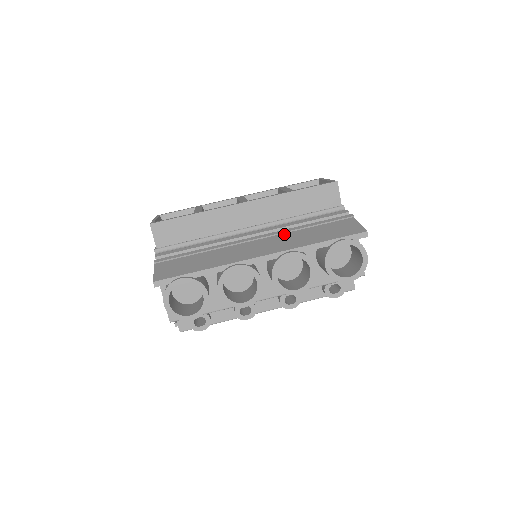
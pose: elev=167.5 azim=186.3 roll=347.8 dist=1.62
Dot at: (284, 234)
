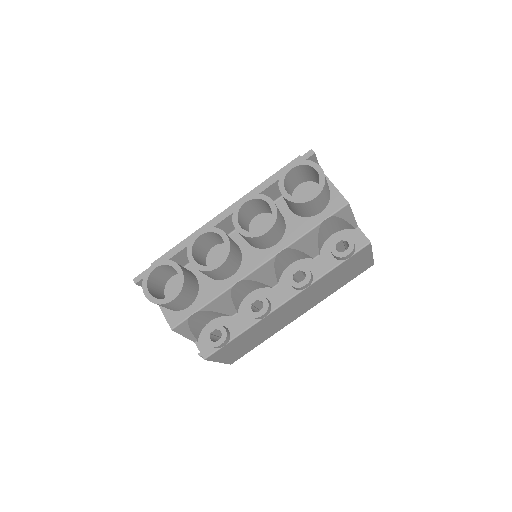
Dot at: occluded
